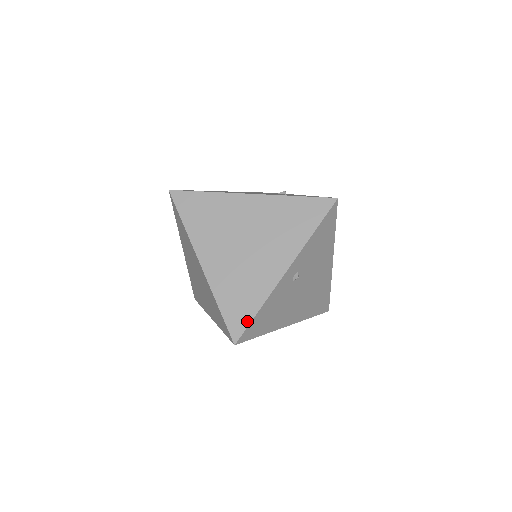
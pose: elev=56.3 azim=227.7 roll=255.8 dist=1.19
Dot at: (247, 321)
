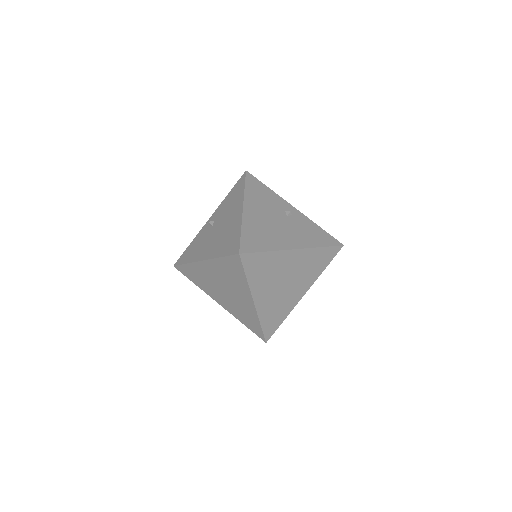
Dot at: (276, 328)
